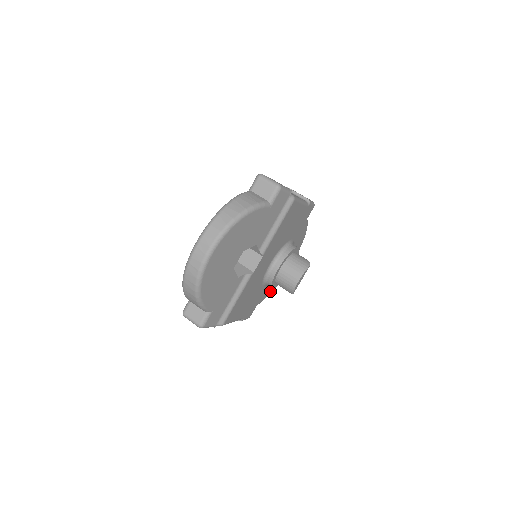
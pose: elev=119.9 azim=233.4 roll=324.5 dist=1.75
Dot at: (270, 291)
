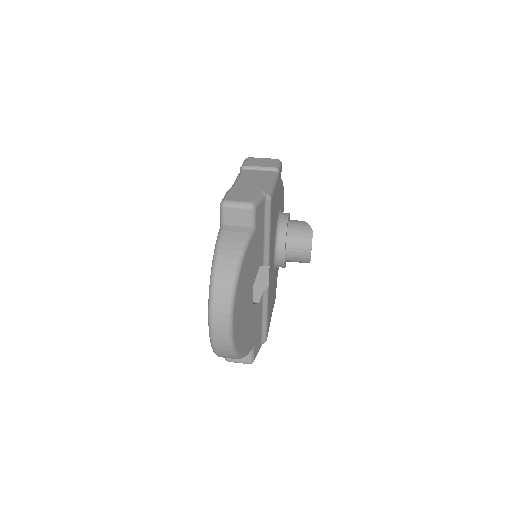
Dot at: occluded
